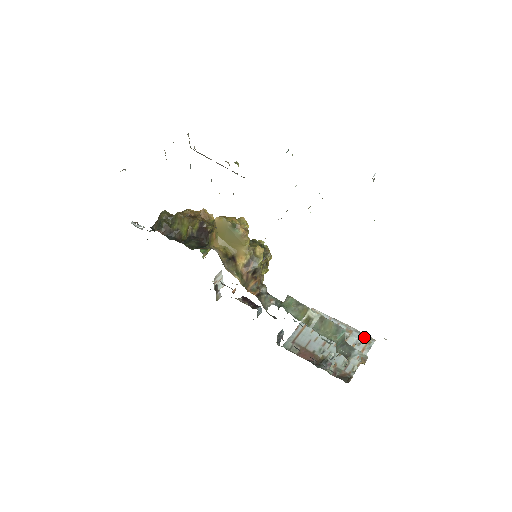
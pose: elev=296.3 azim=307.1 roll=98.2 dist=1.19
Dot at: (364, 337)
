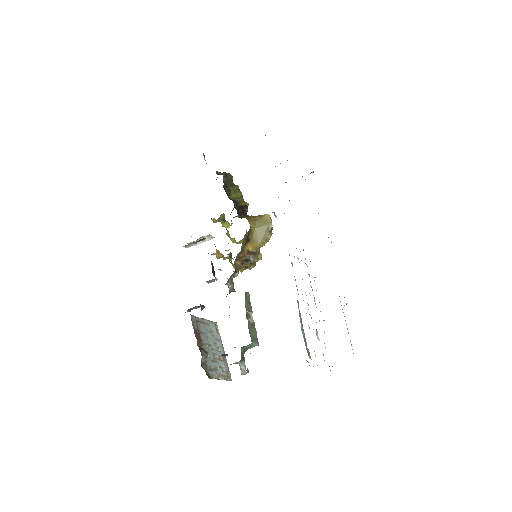
Dot at: (228, 371)
